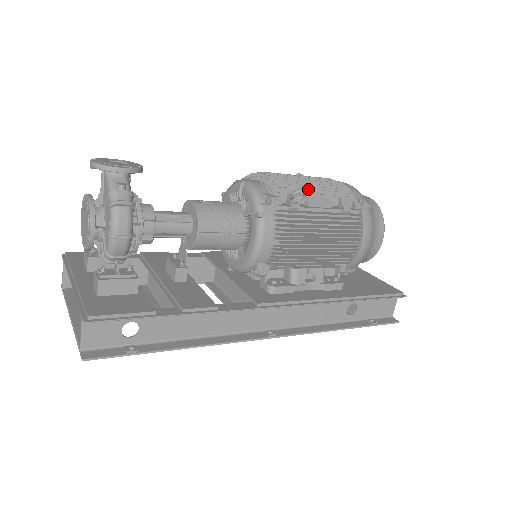
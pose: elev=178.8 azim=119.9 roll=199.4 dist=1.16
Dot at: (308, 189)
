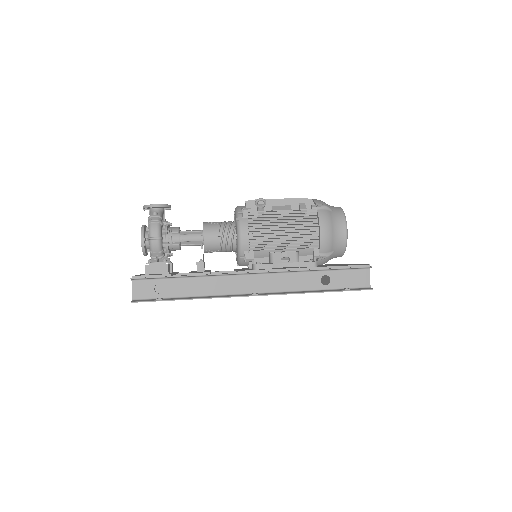
Dot at: (274, 202)
